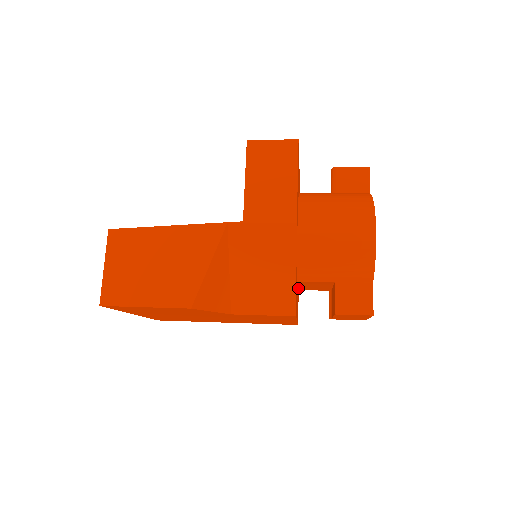
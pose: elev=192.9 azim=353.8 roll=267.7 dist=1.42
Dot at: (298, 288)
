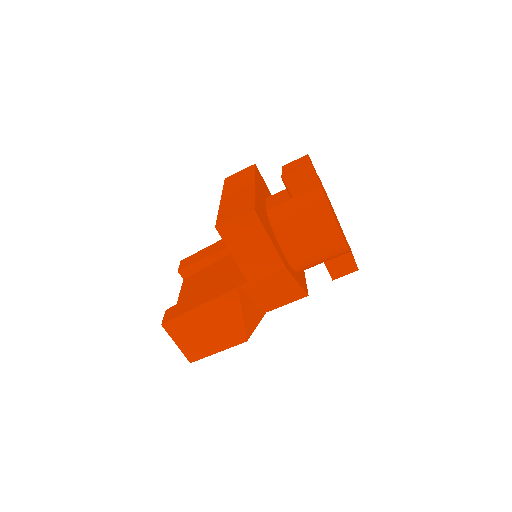
Dot at: occluded
